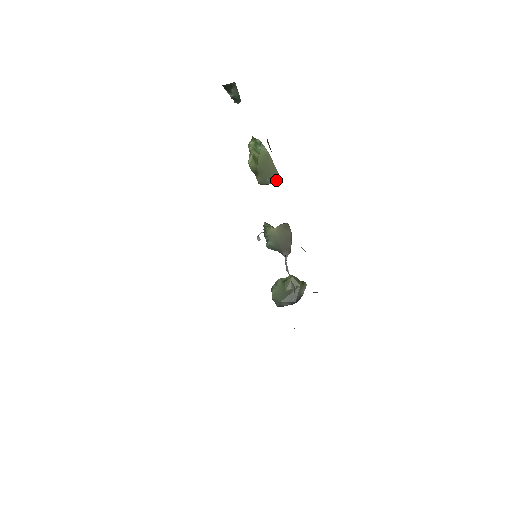
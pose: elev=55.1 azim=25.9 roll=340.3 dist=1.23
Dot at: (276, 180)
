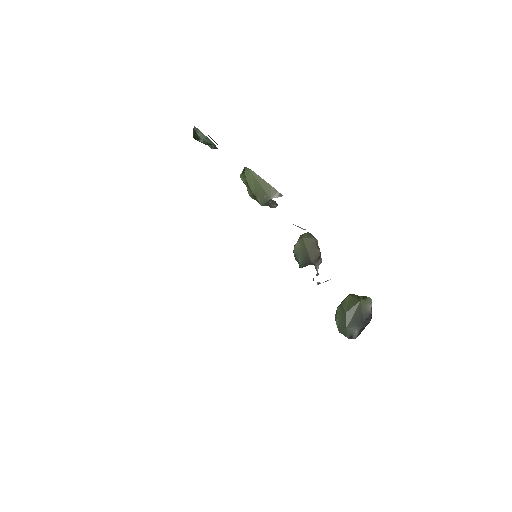
Dot at: (273, 193)
